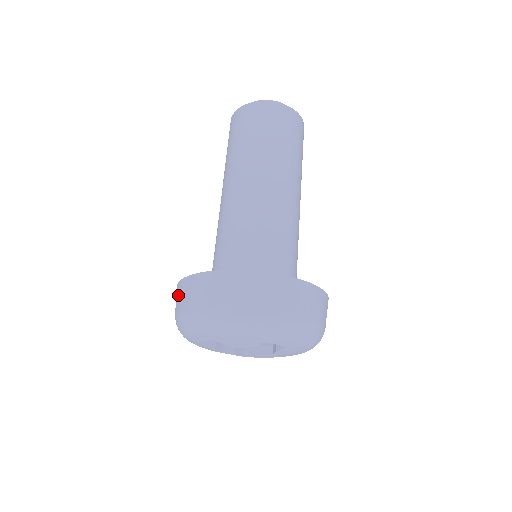
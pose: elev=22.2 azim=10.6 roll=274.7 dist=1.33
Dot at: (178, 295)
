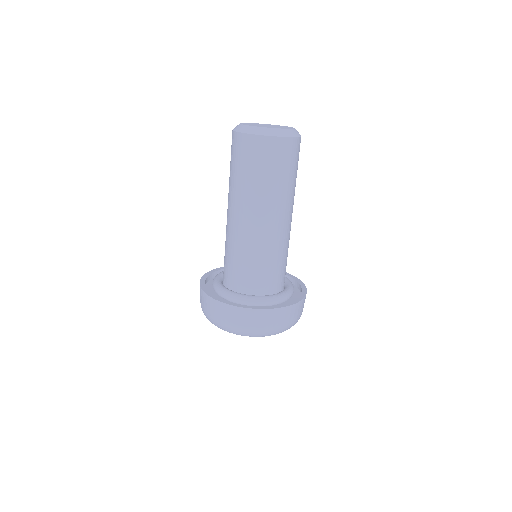
Dot at: (210, 306)
